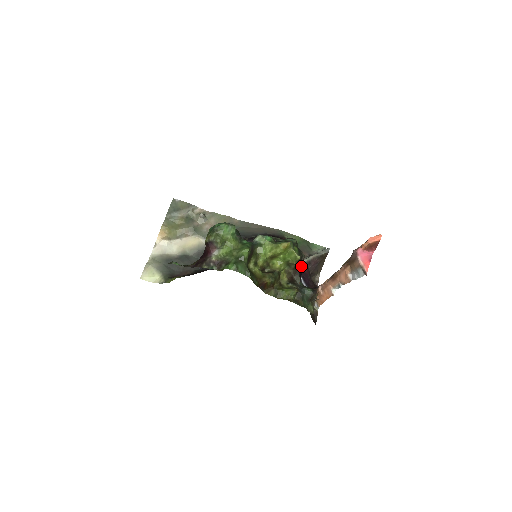
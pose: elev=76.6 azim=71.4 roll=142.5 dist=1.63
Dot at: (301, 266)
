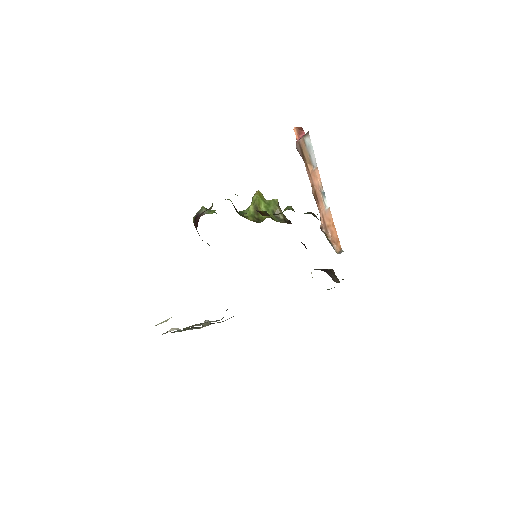
Dot at: occluded
